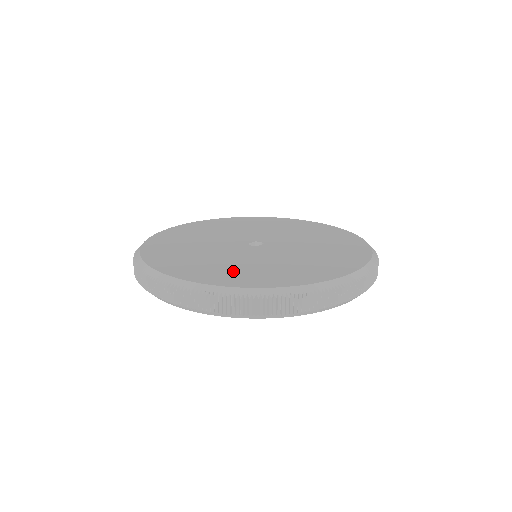
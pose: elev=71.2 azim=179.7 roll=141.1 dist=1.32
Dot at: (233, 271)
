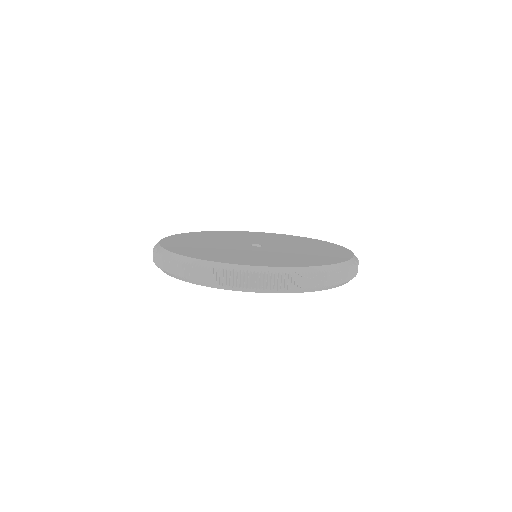
Dot at: (289, 259)
